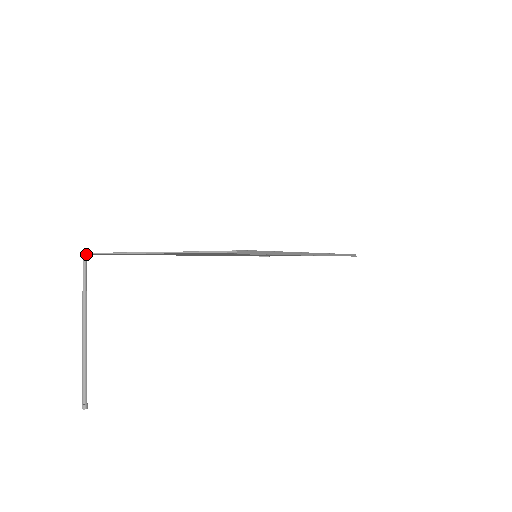
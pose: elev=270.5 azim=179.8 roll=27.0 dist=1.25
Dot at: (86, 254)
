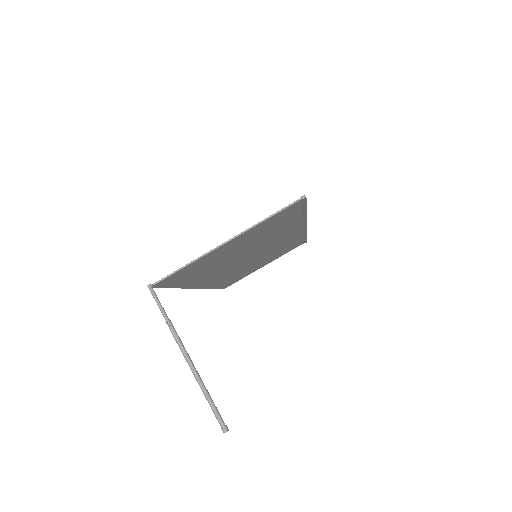
Dot at: (151, 286)
